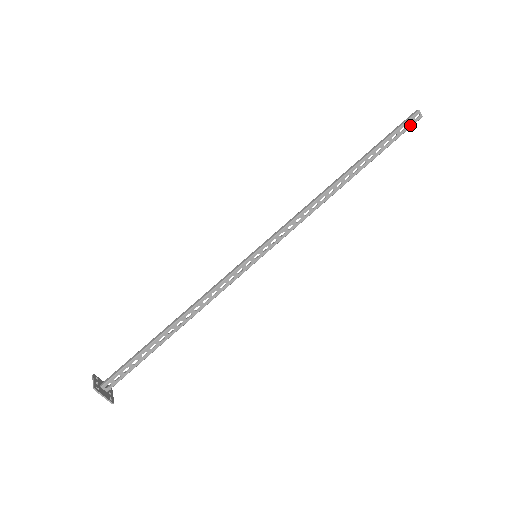
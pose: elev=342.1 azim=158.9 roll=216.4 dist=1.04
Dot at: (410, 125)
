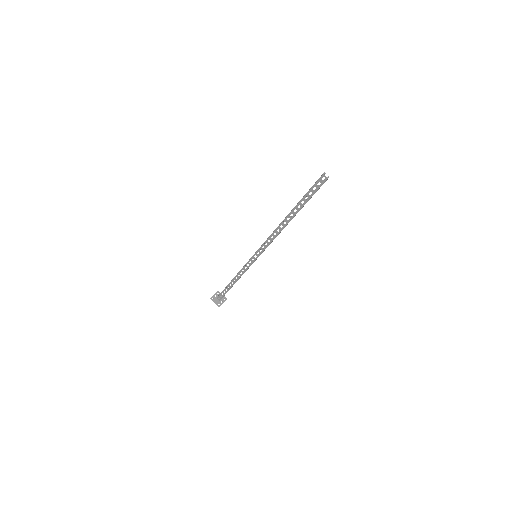
Dot at: (320, 185)
